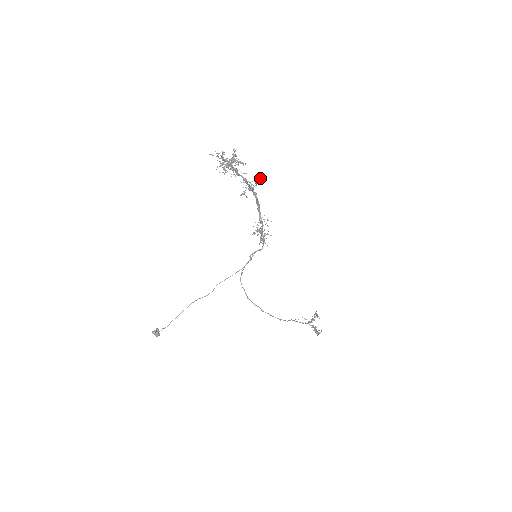
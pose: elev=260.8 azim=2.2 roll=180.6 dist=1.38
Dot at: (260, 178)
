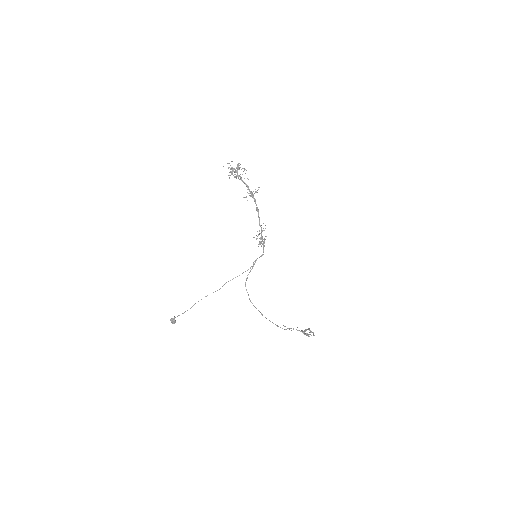
Dot at: occluded
